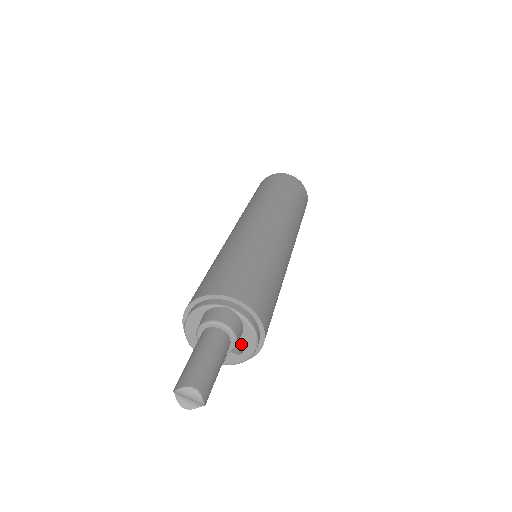
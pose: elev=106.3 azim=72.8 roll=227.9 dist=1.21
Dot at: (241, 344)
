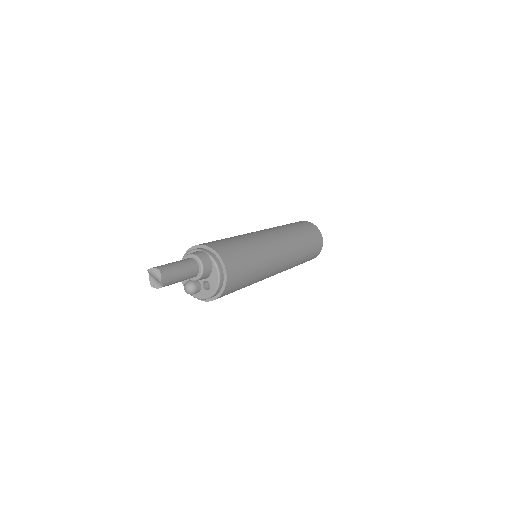
Dot at: (210, 282)
